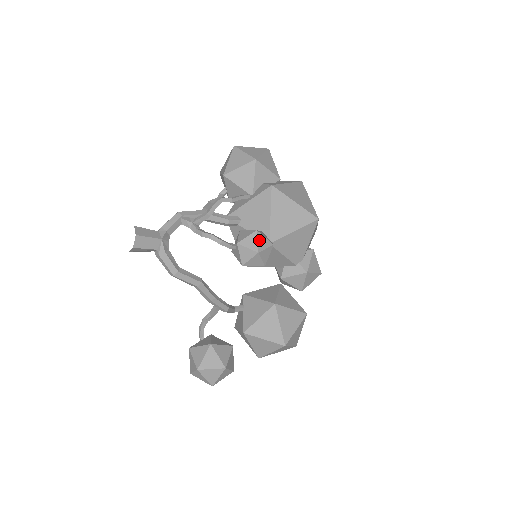
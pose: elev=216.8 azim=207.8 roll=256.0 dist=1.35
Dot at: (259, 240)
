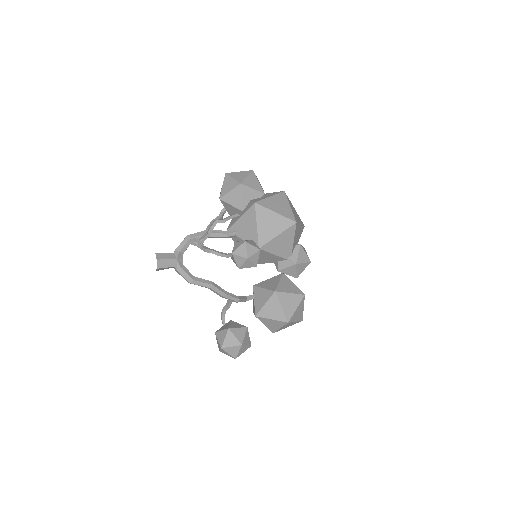
Dot at: (248, 249)
